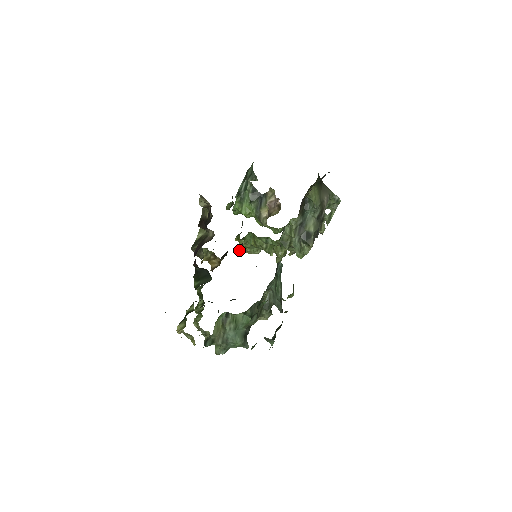
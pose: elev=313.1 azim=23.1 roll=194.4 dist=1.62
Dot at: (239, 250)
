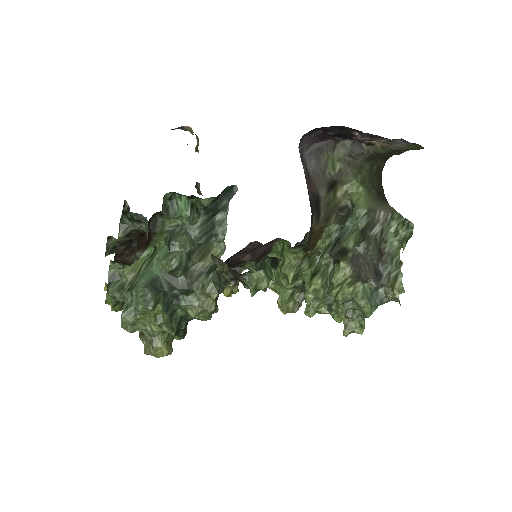
Dot at: occluded
